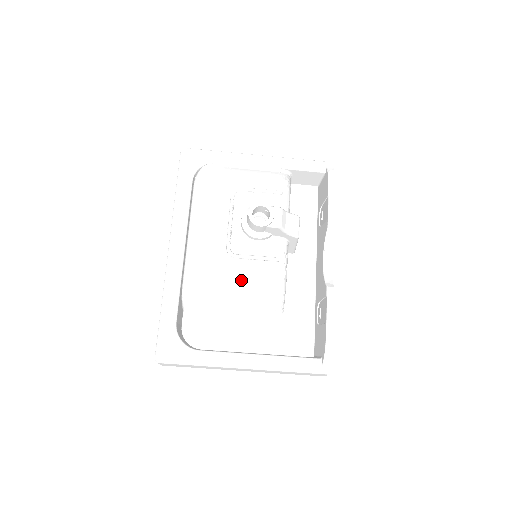
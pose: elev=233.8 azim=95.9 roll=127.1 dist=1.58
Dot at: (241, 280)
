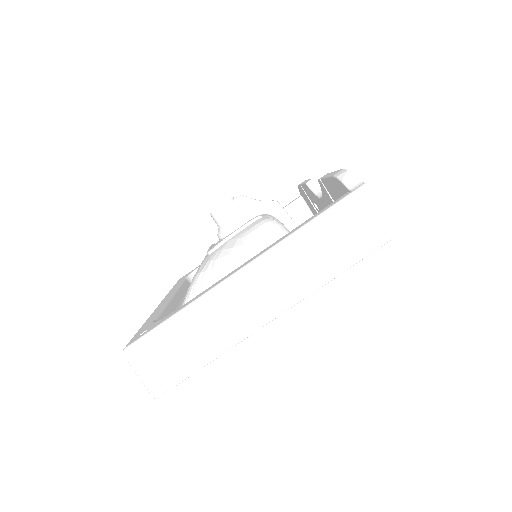
Dot at: (228, 253)
